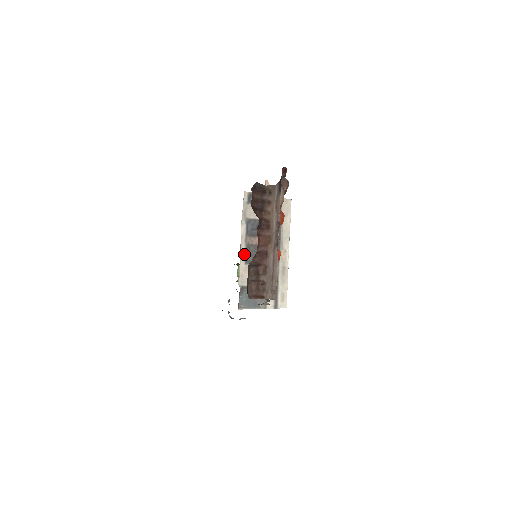
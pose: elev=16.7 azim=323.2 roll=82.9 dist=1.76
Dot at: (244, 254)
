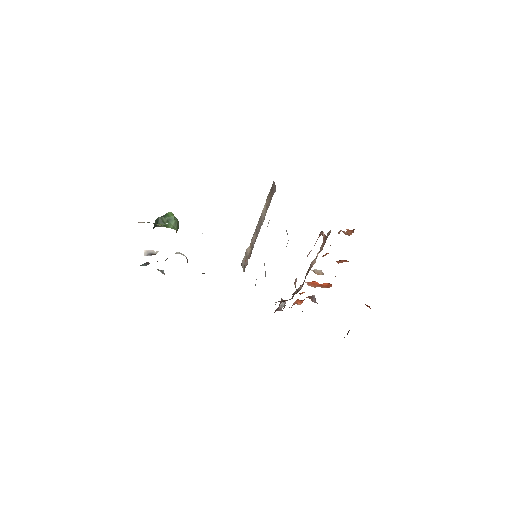
Dot at: occluded
